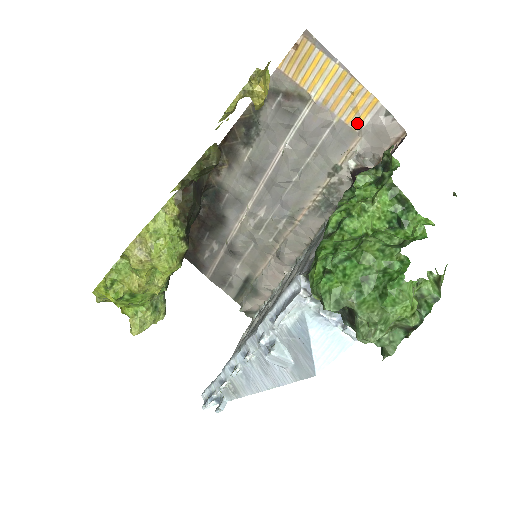
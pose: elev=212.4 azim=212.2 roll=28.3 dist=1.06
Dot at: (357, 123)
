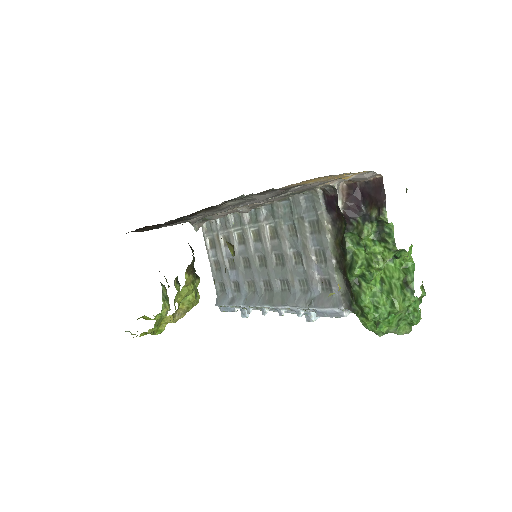
Dot at: (342, 178)
